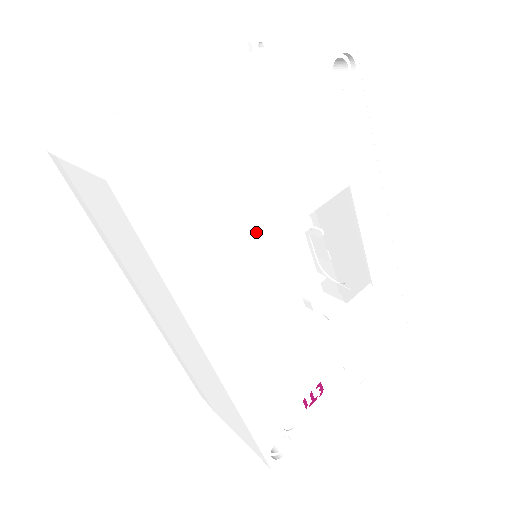
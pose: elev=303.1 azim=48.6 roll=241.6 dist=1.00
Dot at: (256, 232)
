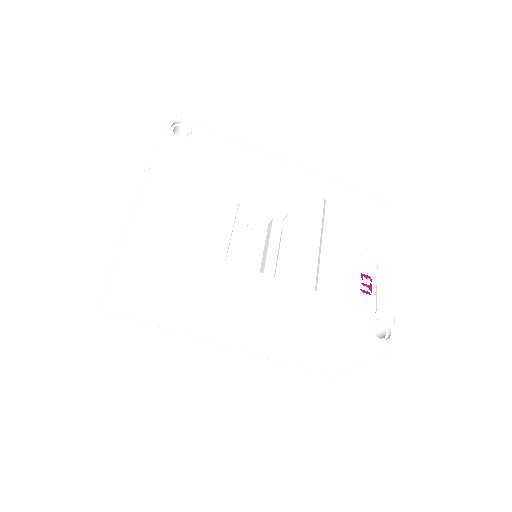
Dot at: (216, 226)
